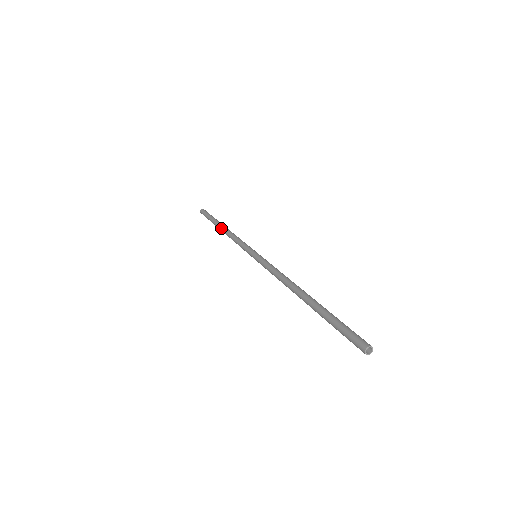
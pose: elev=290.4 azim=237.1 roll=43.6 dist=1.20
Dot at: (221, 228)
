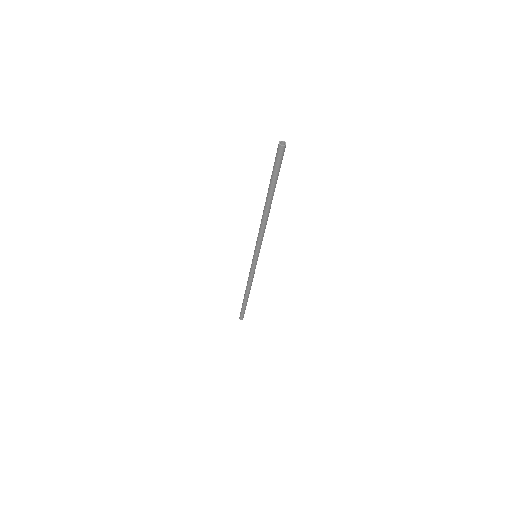
Dot at: (245, 291)
